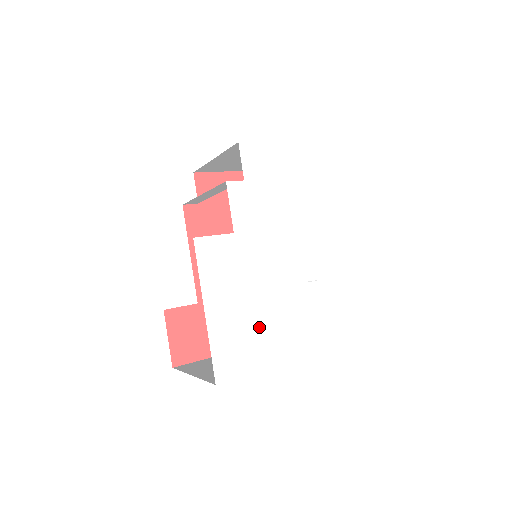
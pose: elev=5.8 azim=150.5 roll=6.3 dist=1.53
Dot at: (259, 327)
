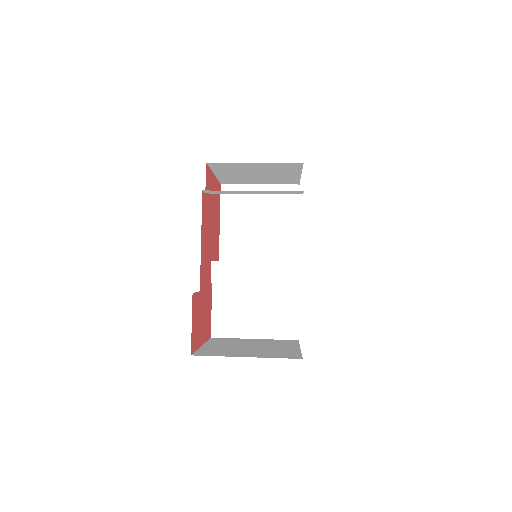
Dot at: occluded
